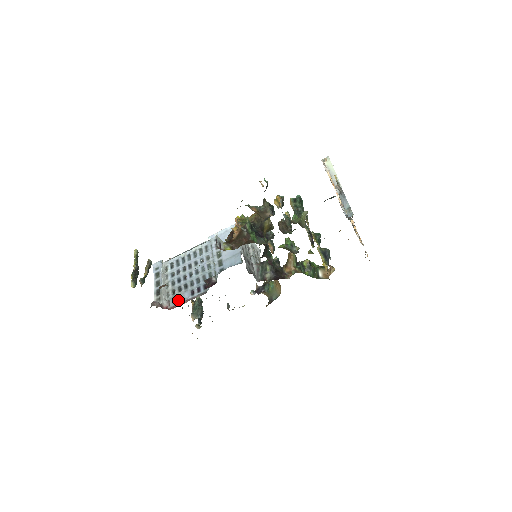
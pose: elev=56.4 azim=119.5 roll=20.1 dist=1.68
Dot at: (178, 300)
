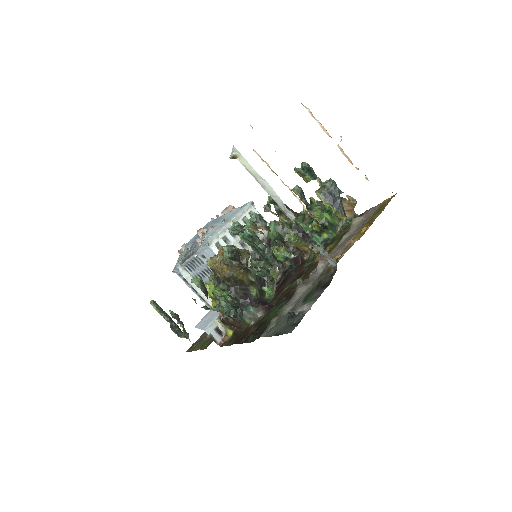
Dot at: occluded
